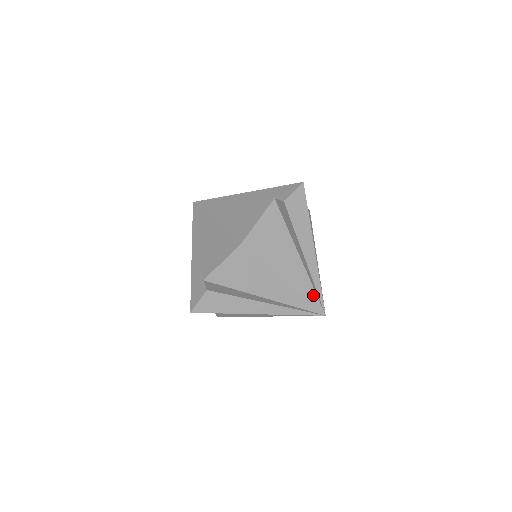
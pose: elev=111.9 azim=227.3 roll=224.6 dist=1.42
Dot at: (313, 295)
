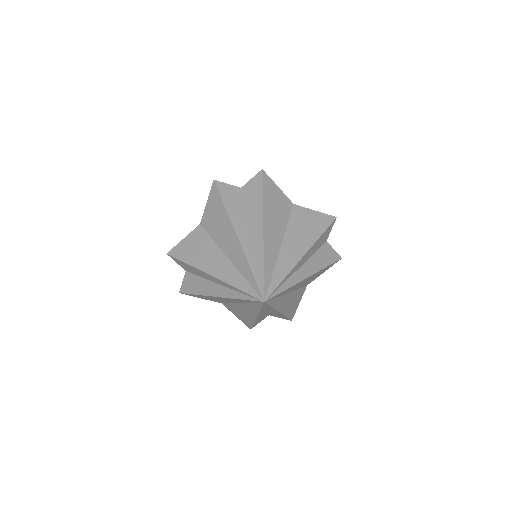
Dot at: (251, 276)
